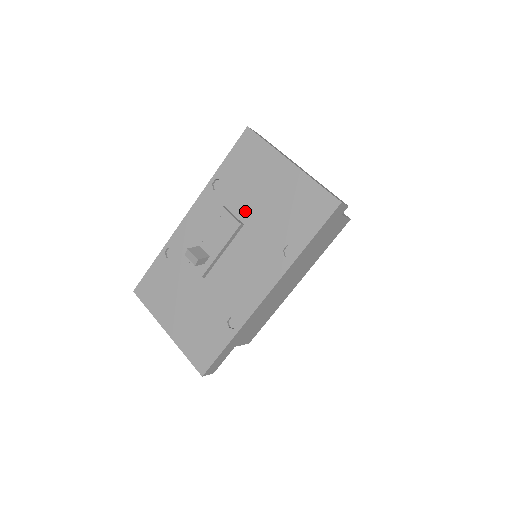
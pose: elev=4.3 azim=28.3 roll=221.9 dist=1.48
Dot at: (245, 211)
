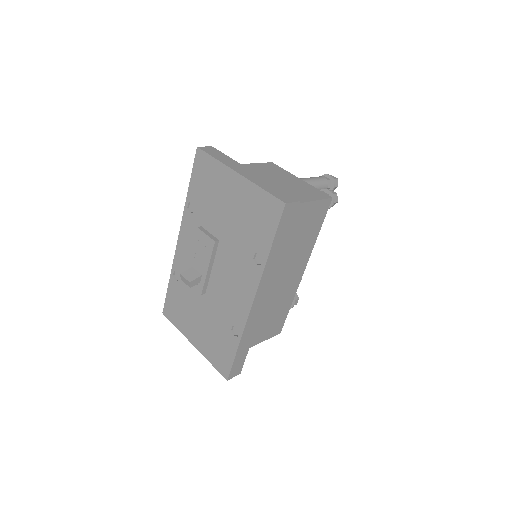
Dot at: (217, 228)
